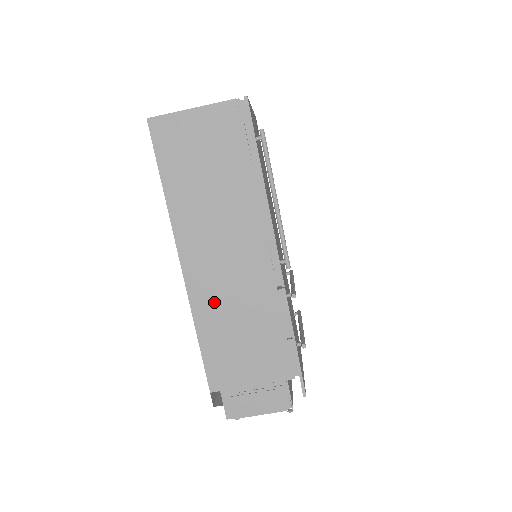
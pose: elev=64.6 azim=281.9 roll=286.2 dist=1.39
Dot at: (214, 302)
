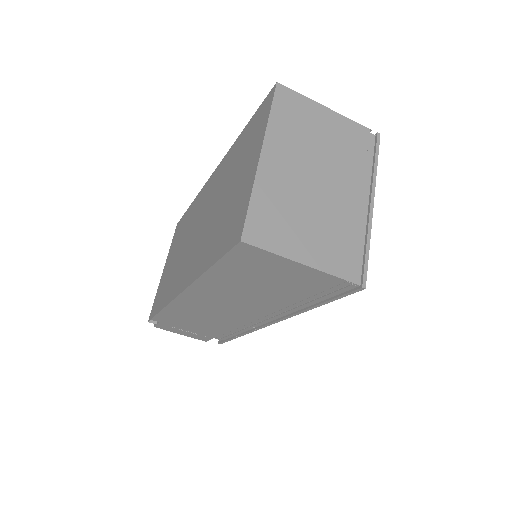
Dot at: (193, 310)
